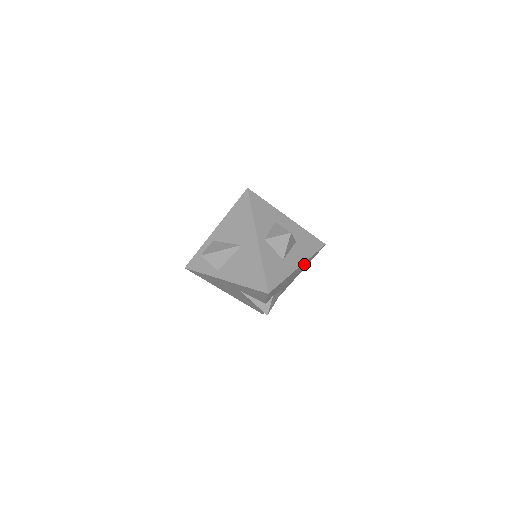
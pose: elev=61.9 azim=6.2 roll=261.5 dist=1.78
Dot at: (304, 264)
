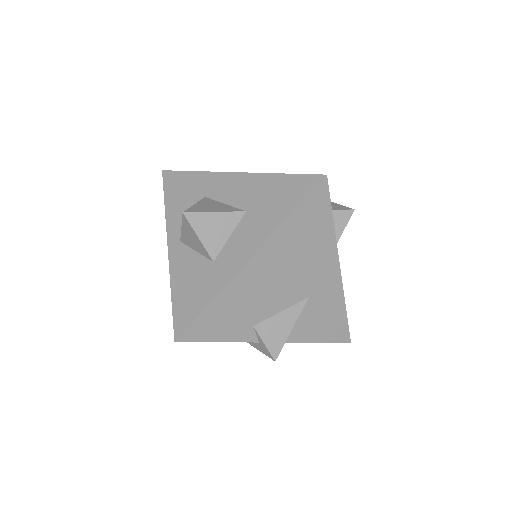
Dot at: (285, 242)
